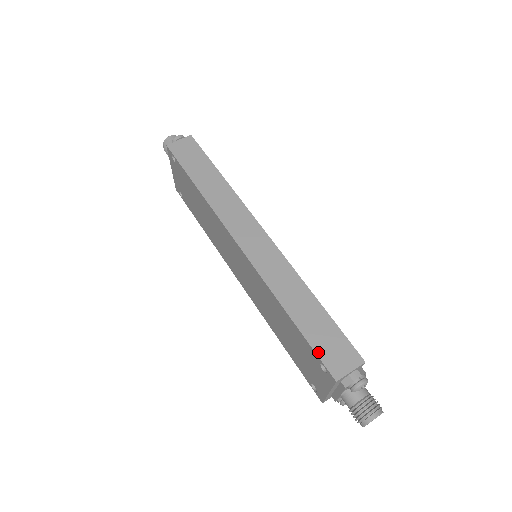
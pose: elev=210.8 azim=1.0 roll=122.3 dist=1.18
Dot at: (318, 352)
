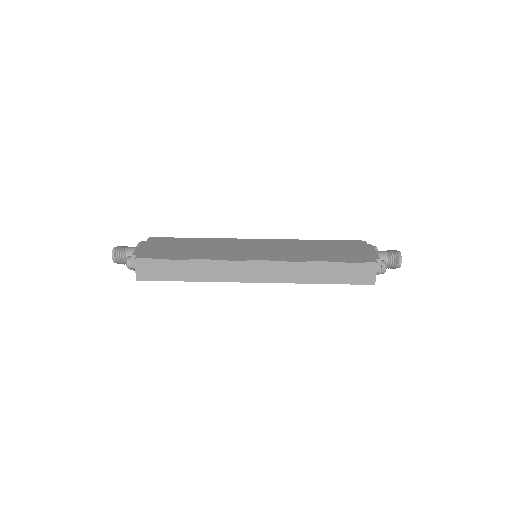
Dot at: (353, 283)
